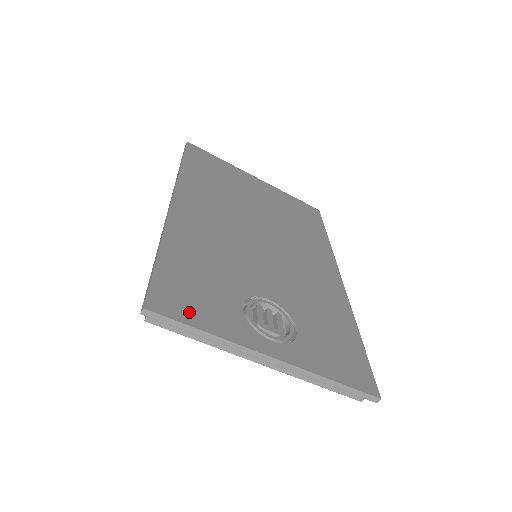
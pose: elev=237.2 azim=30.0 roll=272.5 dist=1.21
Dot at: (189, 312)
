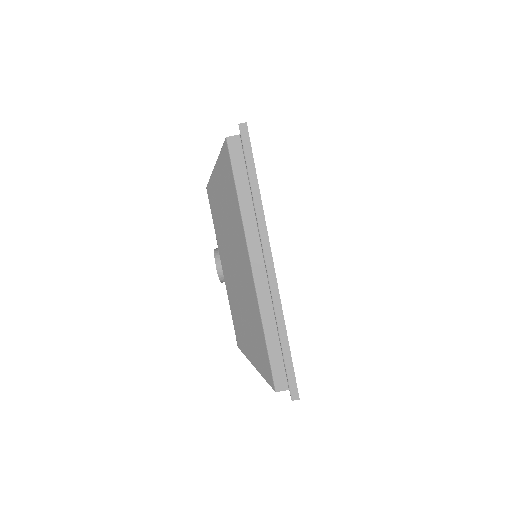
Dot at: occluded
